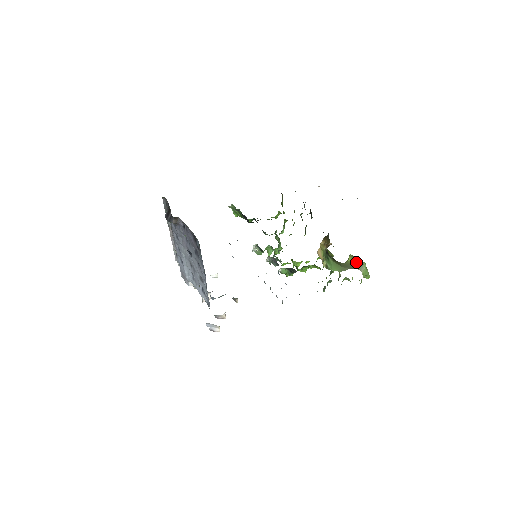
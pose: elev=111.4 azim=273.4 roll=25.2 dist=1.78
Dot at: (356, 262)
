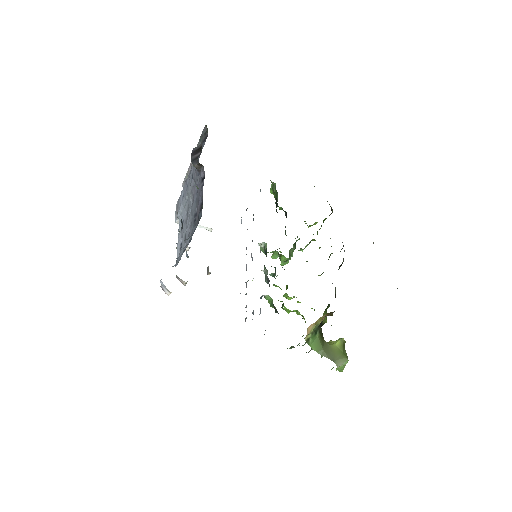
Dot at: (341, 352)
